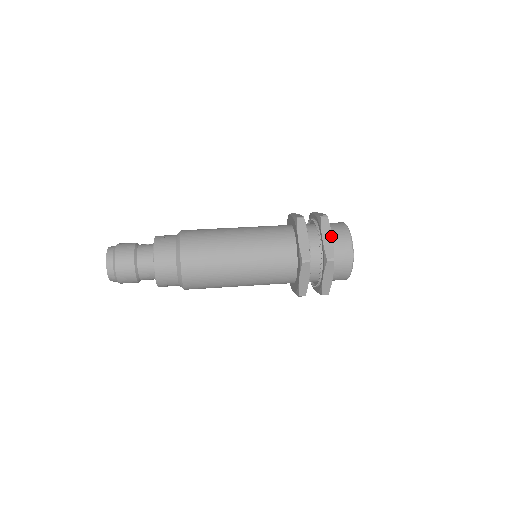
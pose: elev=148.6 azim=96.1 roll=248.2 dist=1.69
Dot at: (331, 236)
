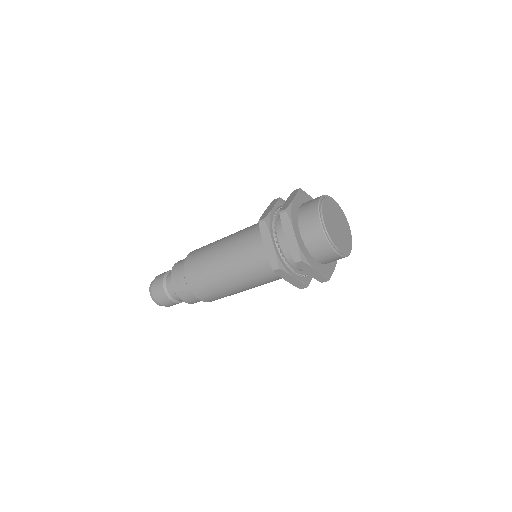
Dot at: occluded
